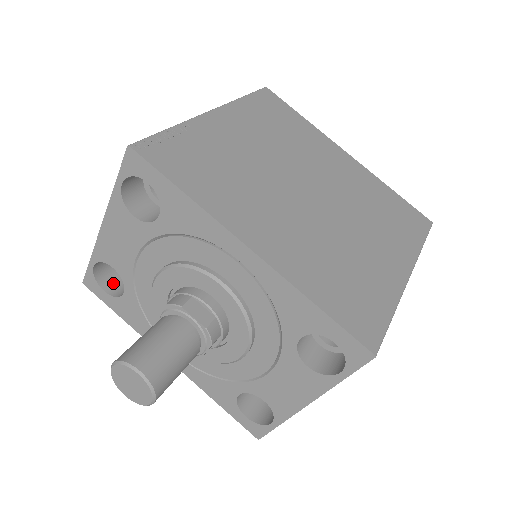
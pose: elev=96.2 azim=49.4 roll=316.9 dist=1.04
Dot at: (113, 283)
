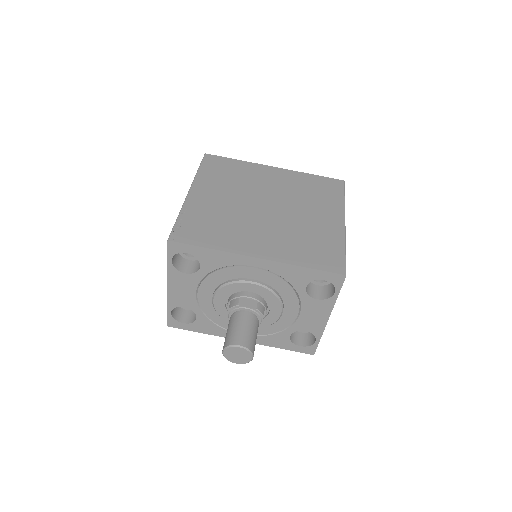
Dot at: (185, 316)
